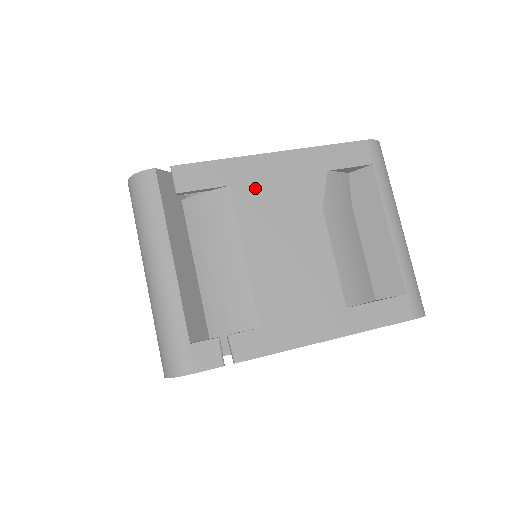
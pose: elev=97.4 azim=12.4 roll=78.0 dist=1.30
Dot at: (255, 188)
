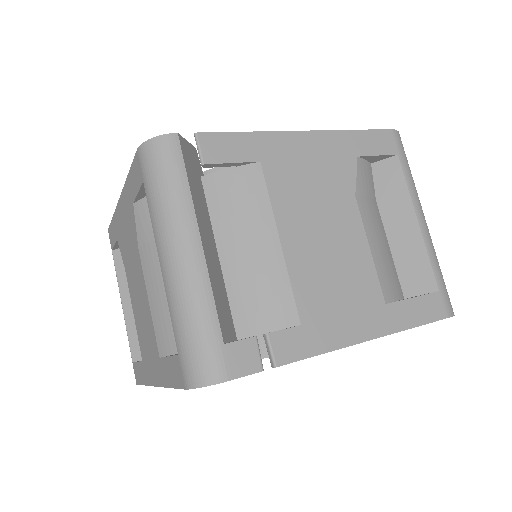
Dot at: (287, 167)
